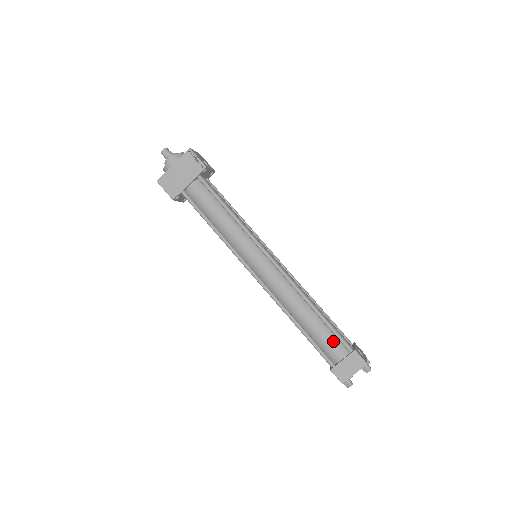
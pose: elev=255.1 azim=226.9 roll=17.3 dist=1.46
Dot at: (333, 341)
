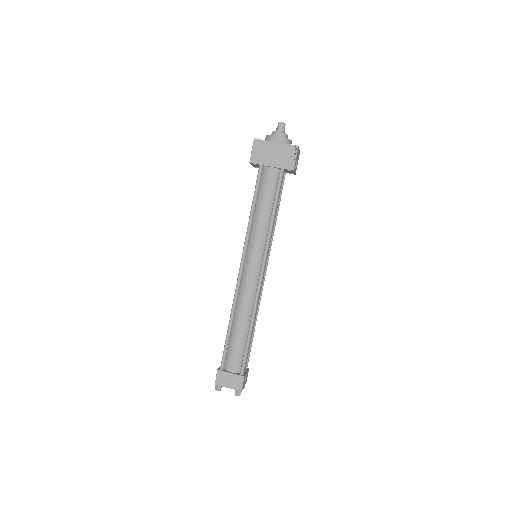
Dot at: (239, 357)
